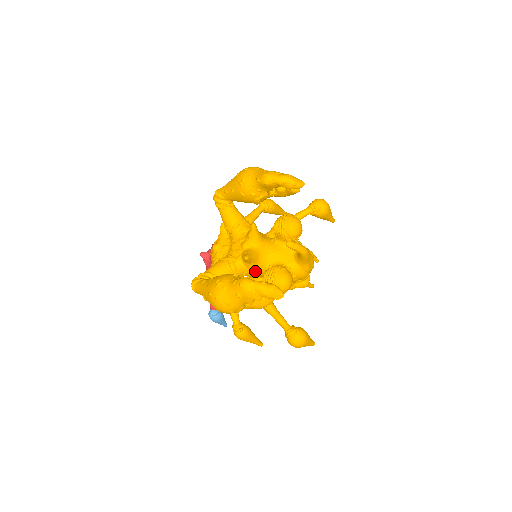
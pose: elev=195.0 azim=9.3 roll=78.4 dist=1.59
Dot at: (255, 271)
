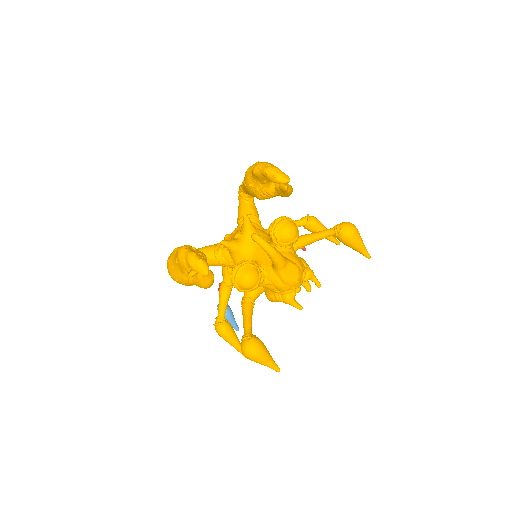
Dot at: occluded
